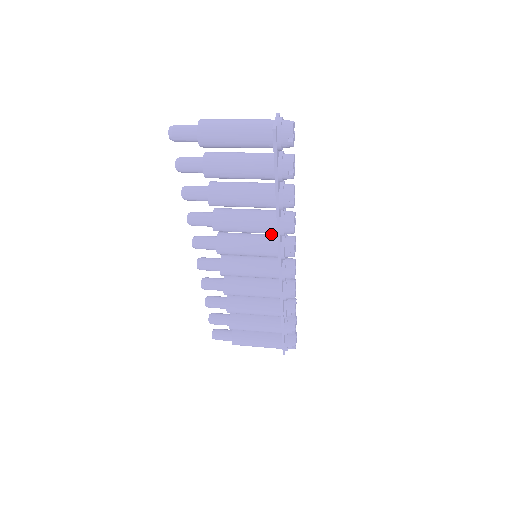
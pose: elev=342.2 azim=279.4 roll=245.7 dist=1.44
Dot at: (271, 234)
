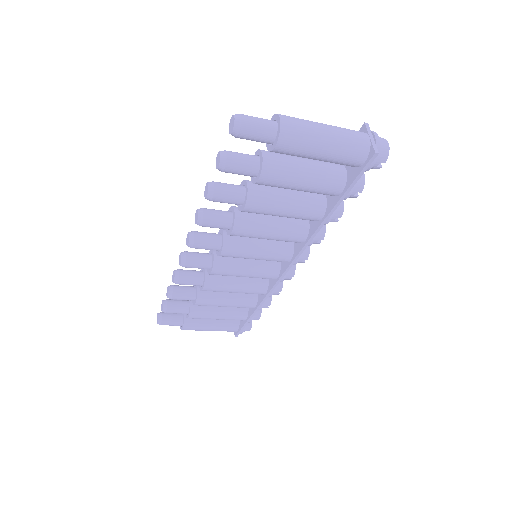
Dot at: occluded
